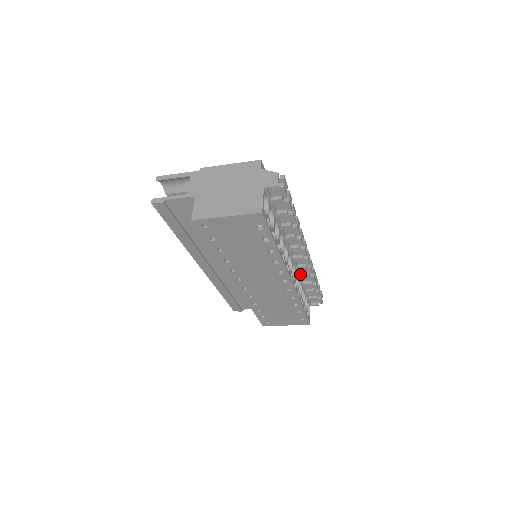
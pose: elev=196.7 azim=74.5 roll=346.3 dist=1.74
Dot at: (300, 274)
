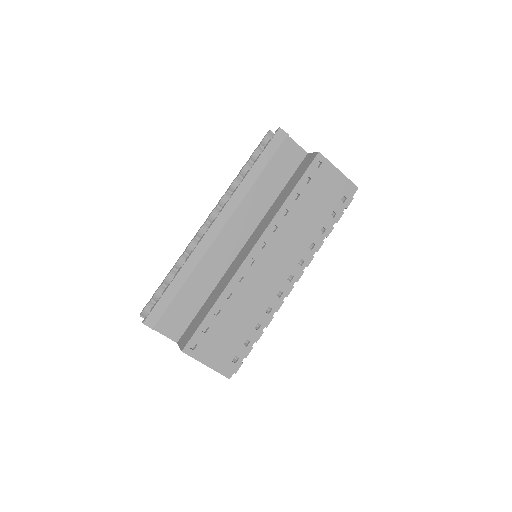
Dot at: occluded
